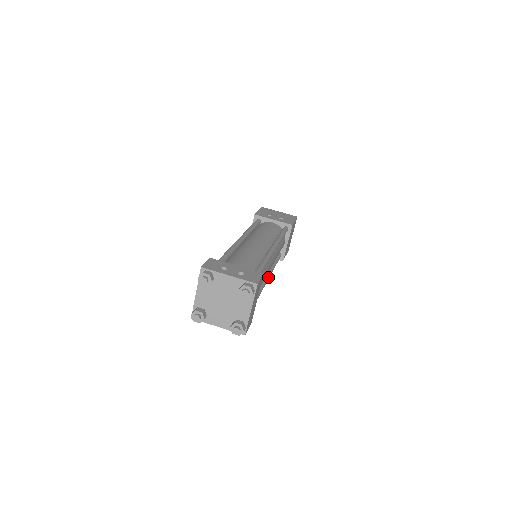
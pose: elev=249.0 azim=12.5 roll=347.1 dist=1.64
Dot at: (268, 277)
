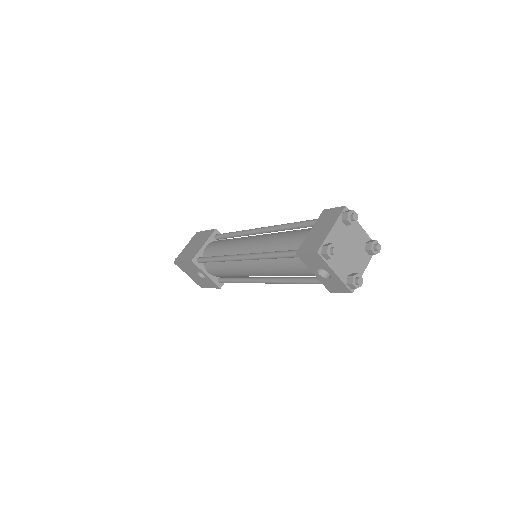
Dot at: occluded
